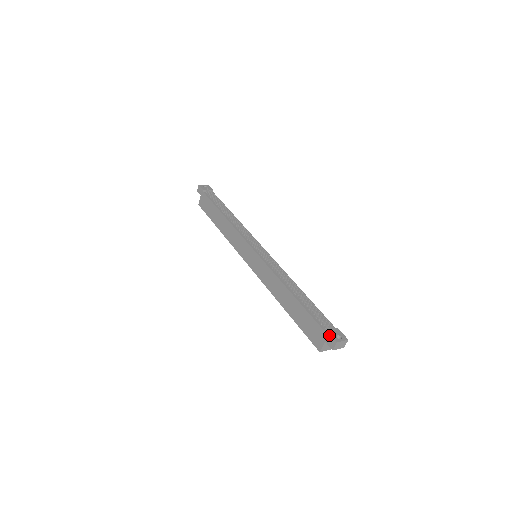
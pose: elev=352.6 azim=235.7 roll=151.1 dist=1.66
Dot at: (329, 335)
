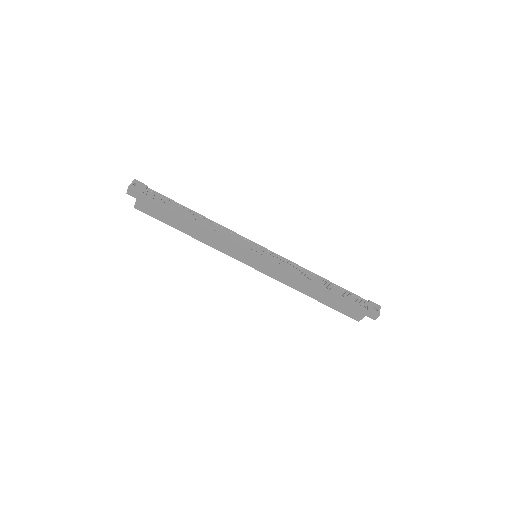
Dot at: (371, 312)
